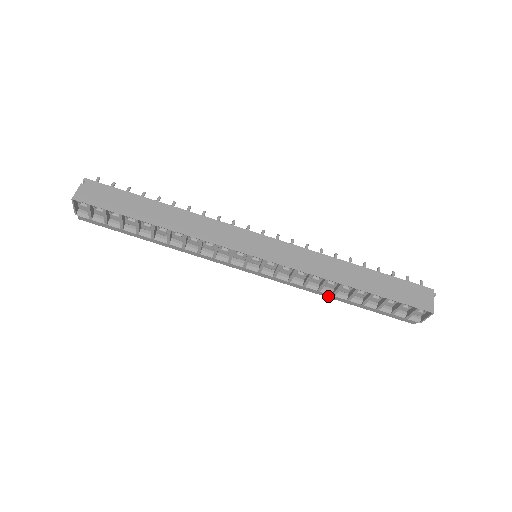
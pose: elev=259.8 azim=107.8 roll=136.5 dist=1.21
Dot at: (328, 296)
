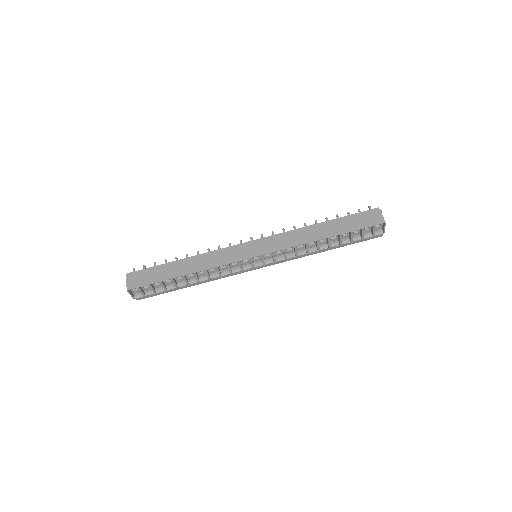
Dot at: (316, 253)
